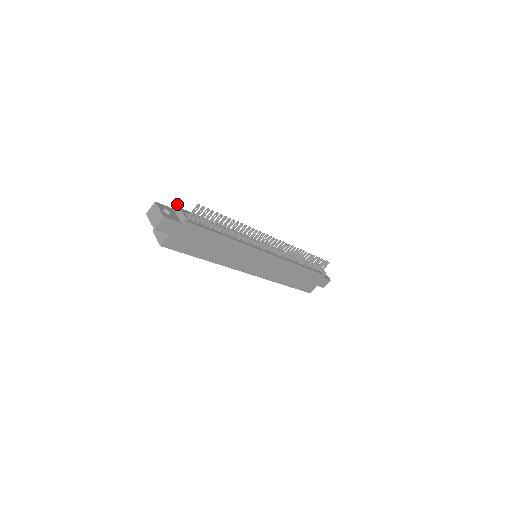
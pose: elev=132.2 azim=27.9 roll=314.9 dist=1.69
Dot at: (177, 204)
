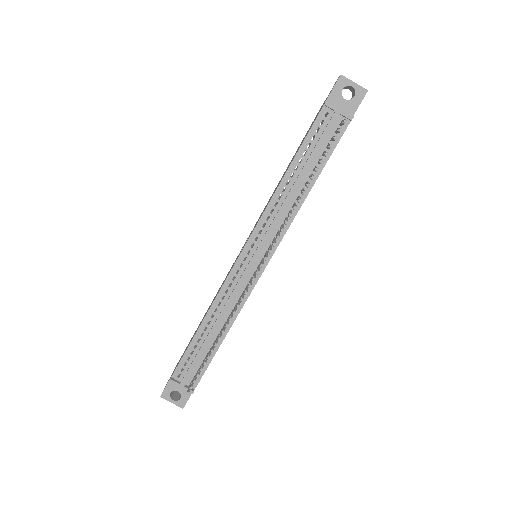
Dot at: occluded
